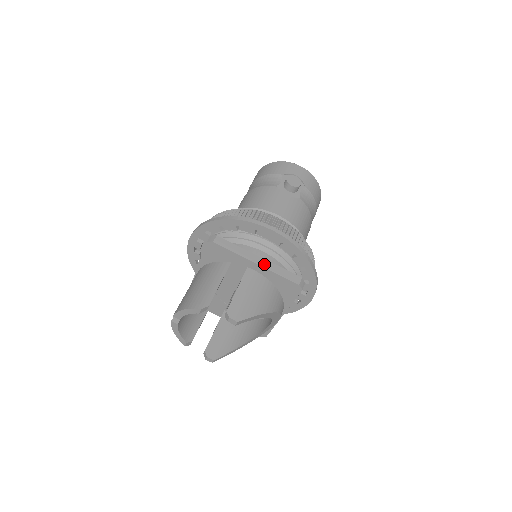
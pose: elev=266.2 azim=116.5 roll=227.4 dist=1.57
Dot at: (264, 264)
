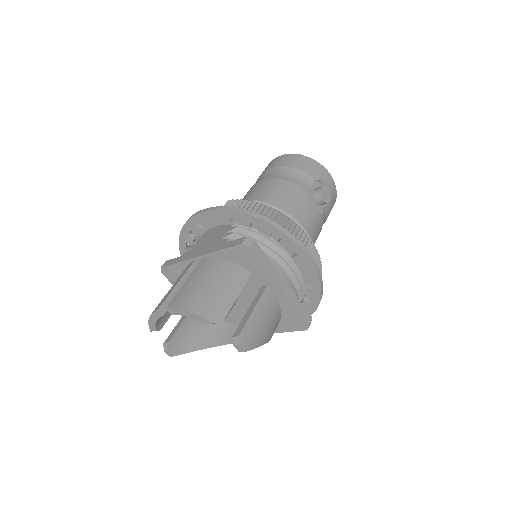
Dot at: (287, 291)
